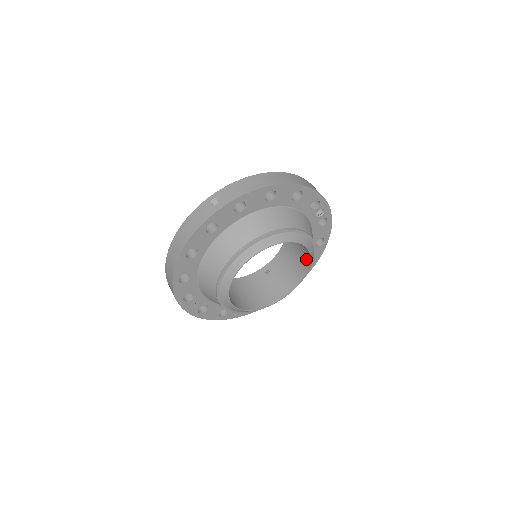
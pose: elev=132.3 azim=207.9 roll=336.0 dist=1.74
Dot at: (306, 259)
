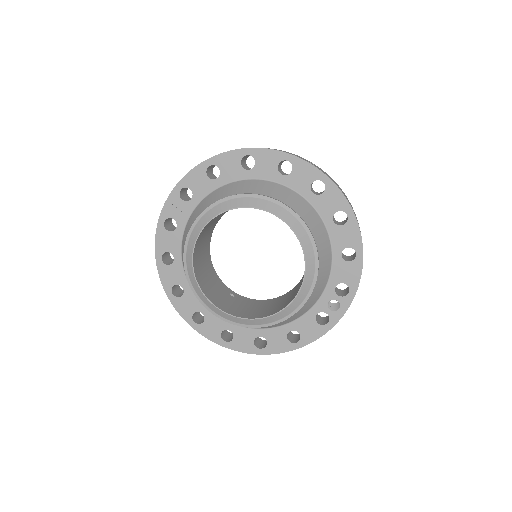
Dot at: (279, 309)
